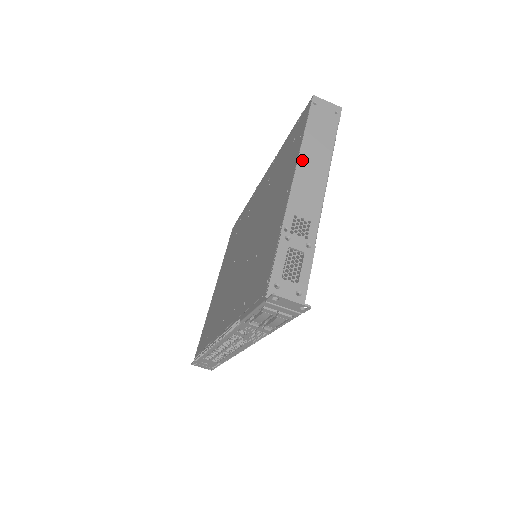
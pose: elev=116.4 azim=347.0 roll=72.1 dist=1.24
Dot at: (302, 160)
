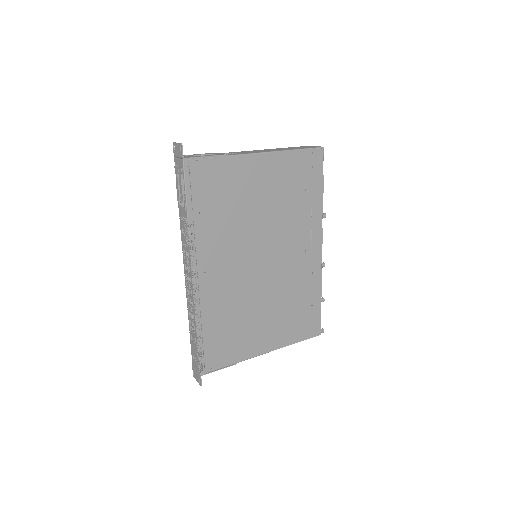
Dot at: (268, 149)
